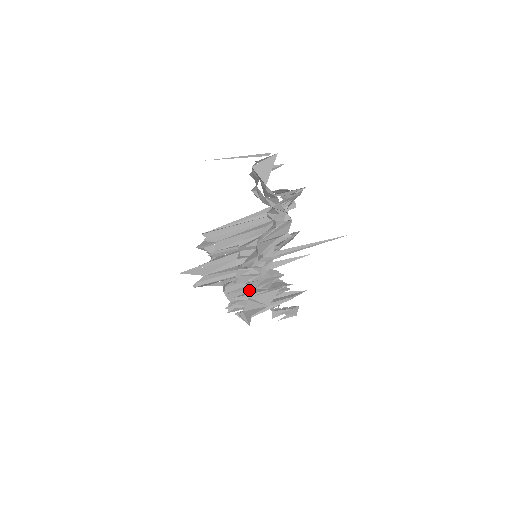
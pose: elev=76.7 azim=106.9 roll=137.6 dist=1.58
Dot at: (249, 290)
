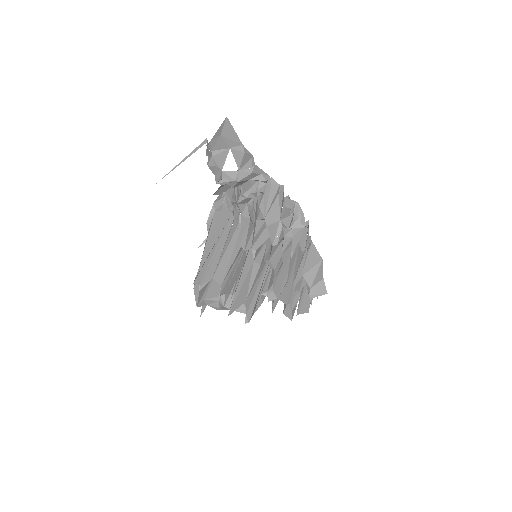
Dot at: (292, 271)
